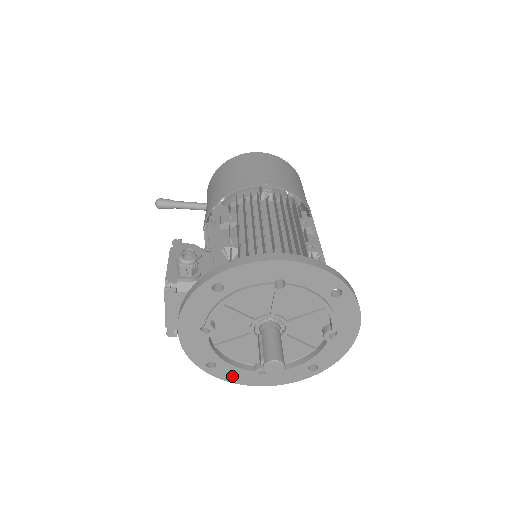
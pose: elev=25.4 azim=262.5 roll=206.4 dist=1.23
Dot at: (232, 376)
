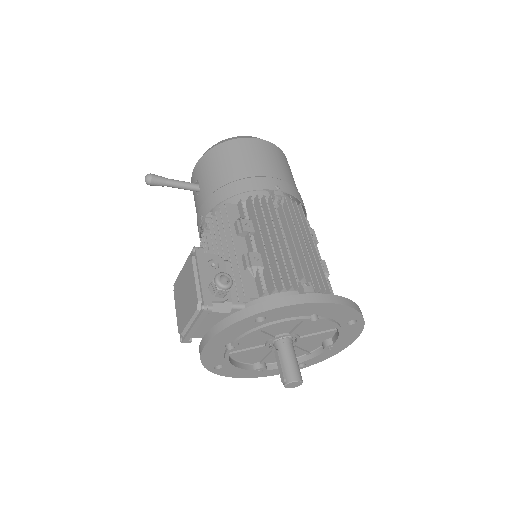
Dot at: (231, 373)
